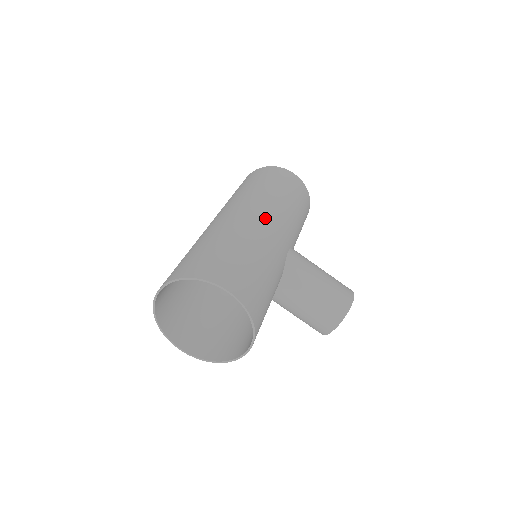
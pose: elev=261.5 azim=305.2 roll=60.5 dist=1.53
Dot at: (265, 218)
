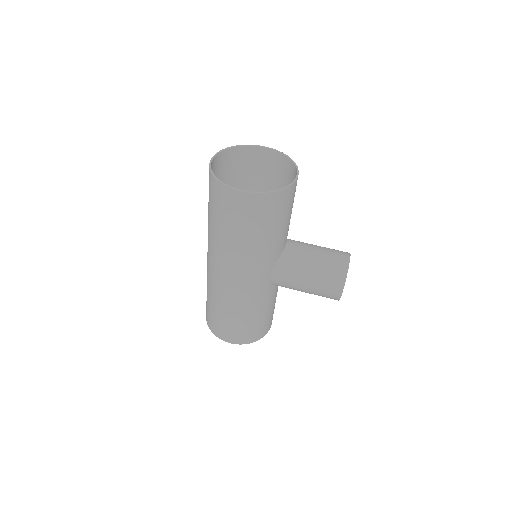
Dot at: occluded
